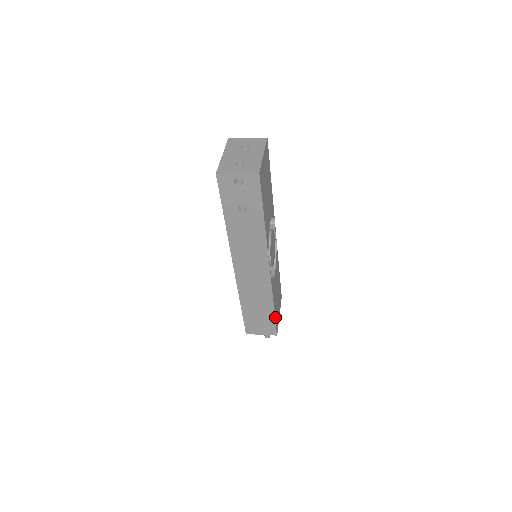
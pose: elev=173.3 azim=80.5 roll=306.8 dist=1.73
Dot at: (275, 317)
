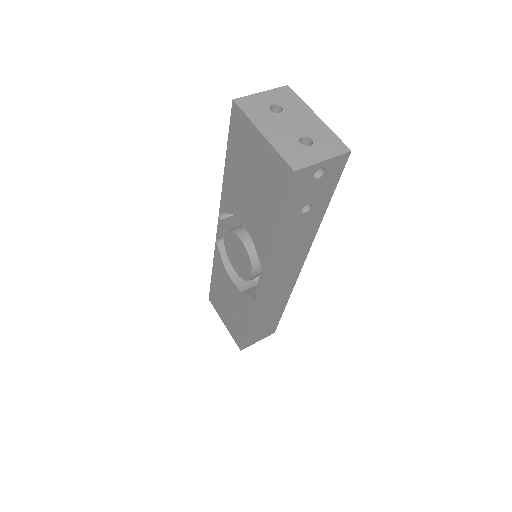
Dot at: occluded
